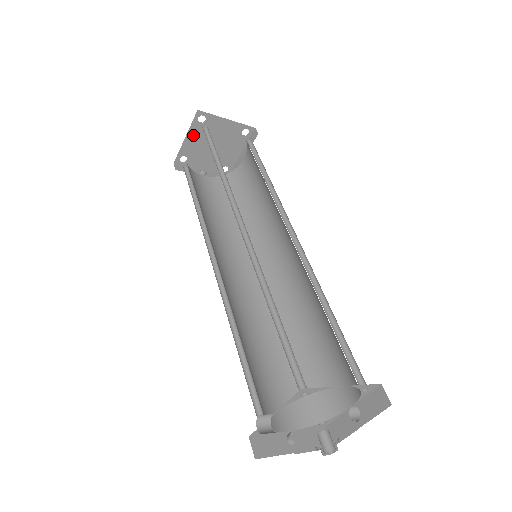
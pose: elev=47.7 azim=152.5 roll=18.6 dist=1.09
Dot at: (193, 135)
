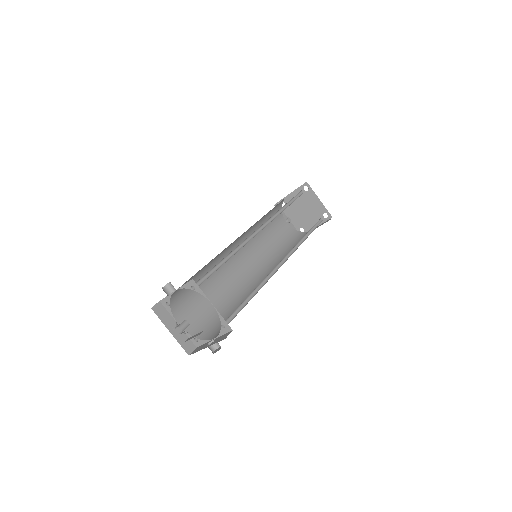
Dot at: (296, 194)
